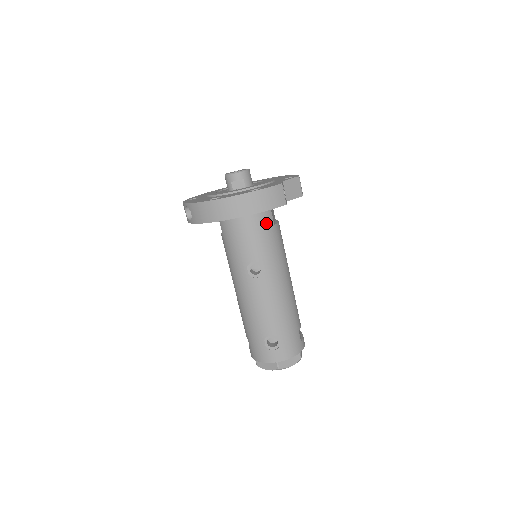
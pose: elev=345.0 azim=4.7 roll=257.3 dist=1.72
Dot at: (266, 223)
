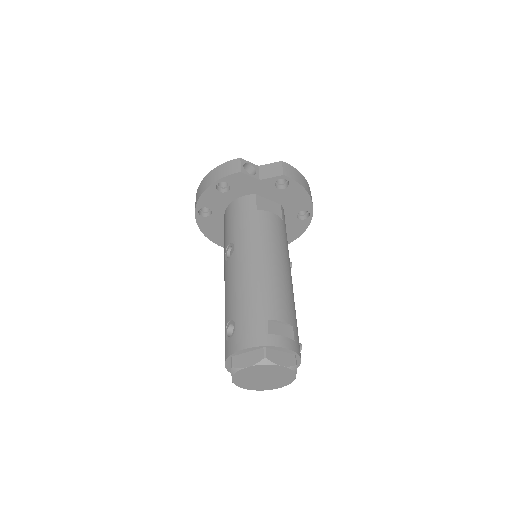
Dot at: (245, 208)
